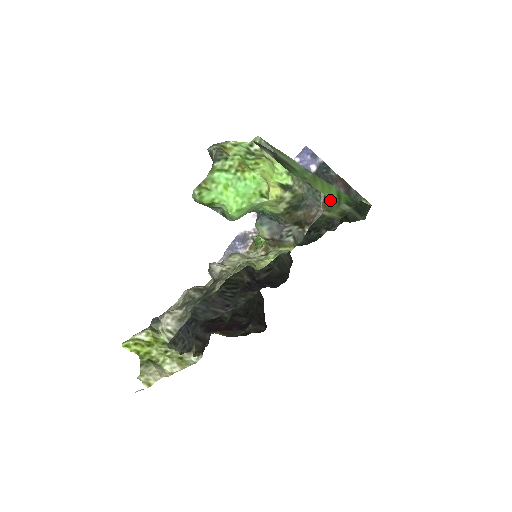
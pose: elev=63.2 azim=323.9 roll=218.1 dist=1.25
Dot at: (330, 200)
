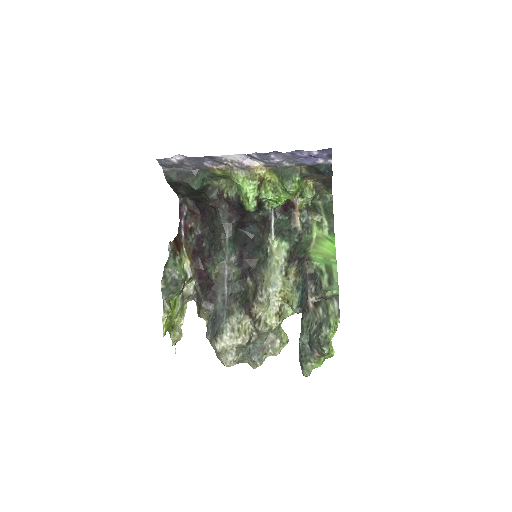
Dot at: (325, 242)
